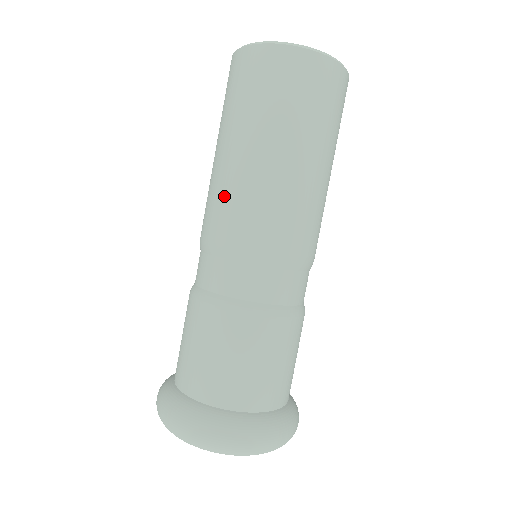
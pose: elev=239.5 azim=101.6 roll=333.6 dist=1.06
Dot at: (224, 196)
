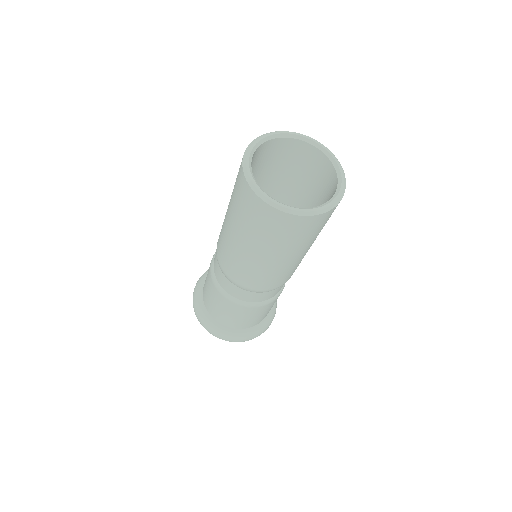
Dot at: (231, 258)
